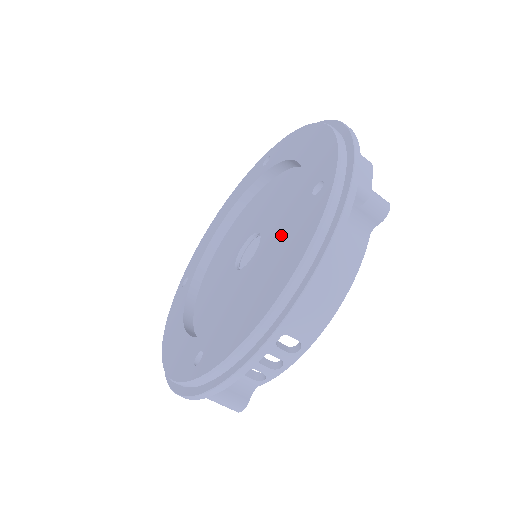
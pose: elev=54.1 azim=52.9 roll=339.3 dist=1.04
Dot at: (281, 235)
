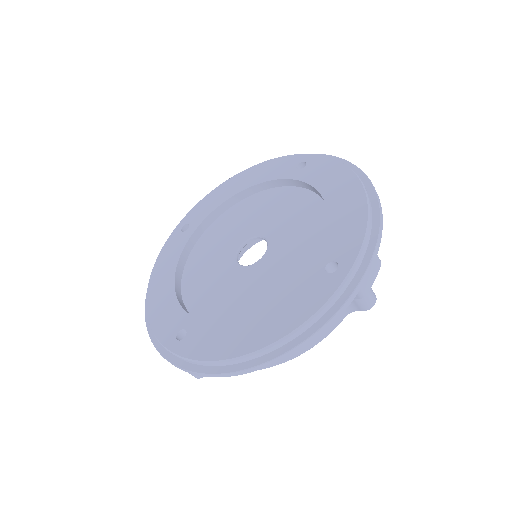
Dot at: (285, 269)
